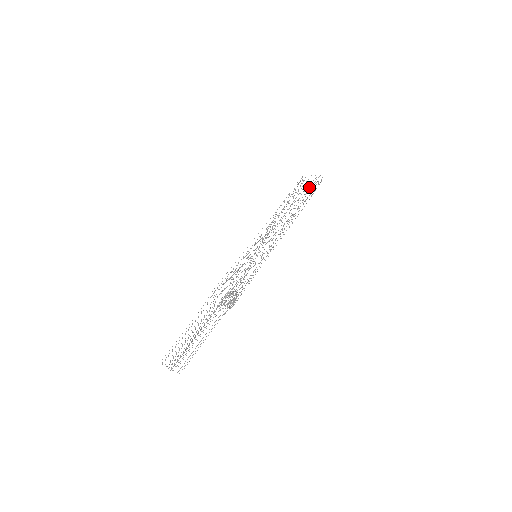
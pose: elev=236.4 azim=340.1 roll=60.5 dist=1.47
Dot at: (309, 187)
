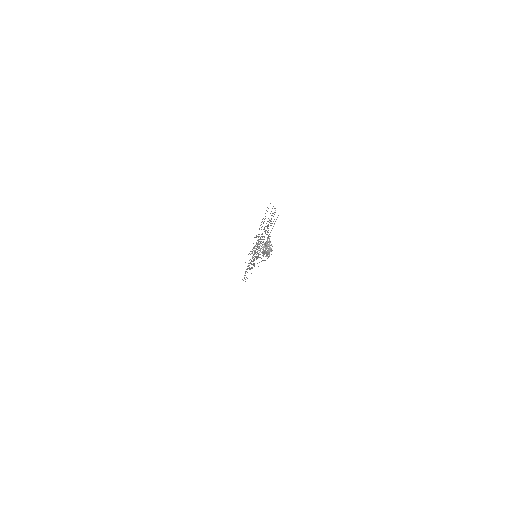
Dot at: (245, 262)
